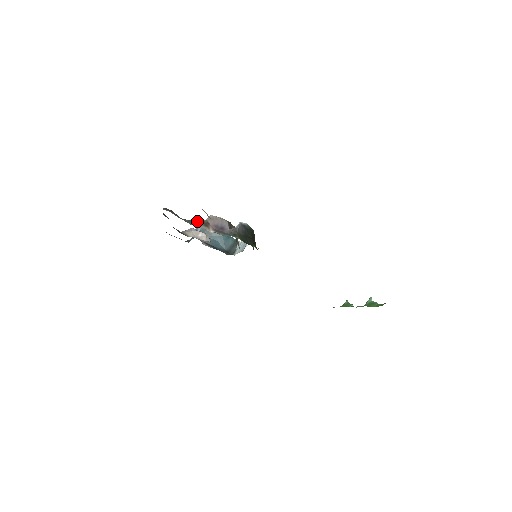
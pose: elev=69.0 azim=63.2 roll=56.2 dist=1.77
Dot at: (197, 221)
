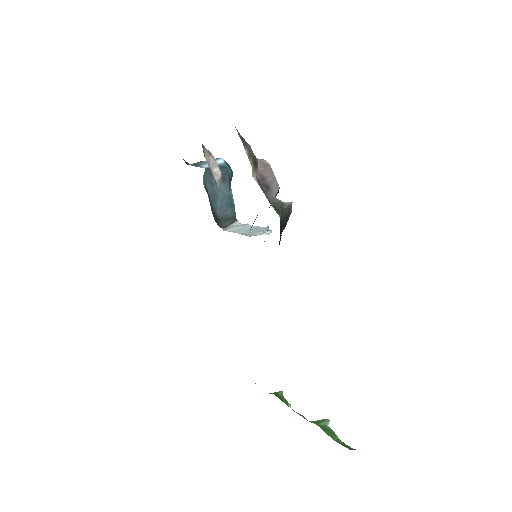
Dot at: (250, 148)
